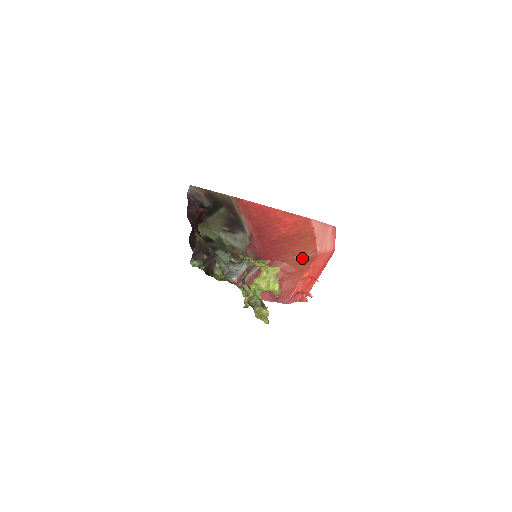
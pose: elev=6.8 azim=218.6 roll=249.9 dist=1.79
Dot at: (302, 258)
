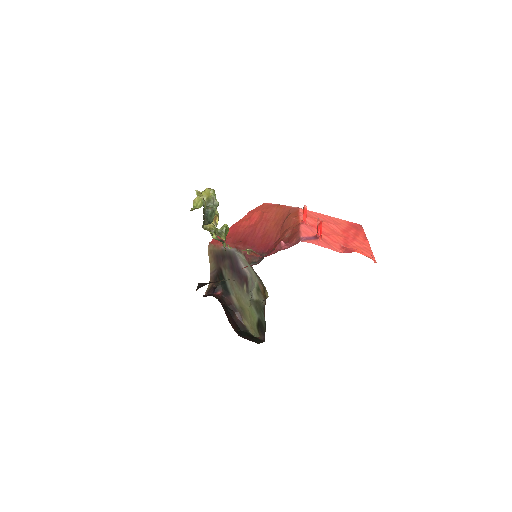
Dot at: (286, 219)
